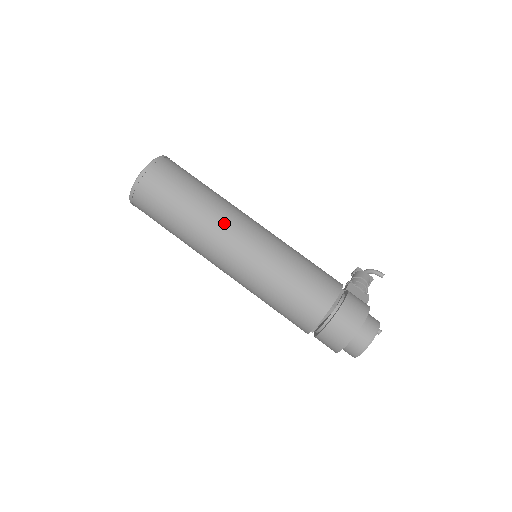
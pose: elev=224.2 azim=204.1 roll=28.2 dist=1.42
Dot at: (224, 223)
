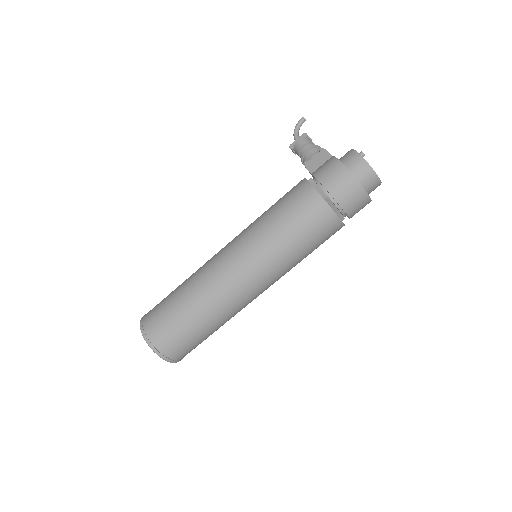
Dot at: (218, 286)
